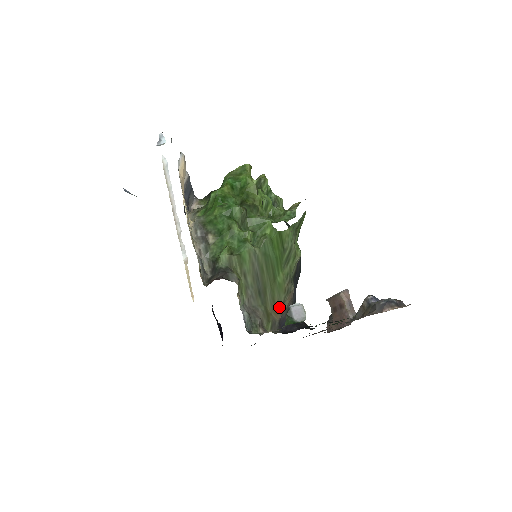
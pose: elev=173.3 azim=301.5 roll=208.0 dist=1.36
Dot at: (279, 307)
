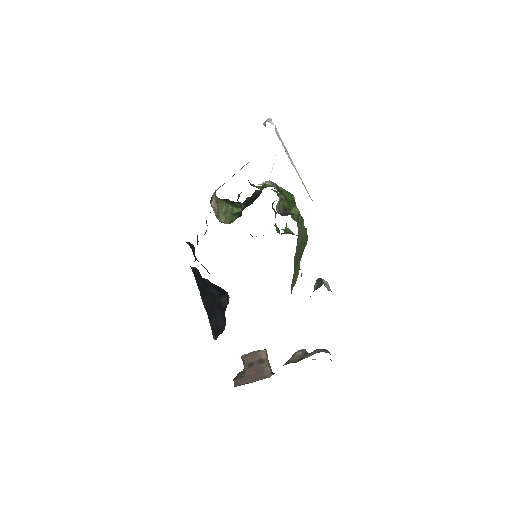
Dot at: (292, 286)
